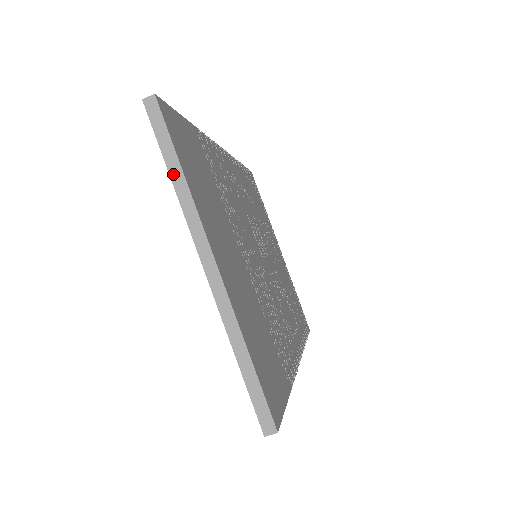
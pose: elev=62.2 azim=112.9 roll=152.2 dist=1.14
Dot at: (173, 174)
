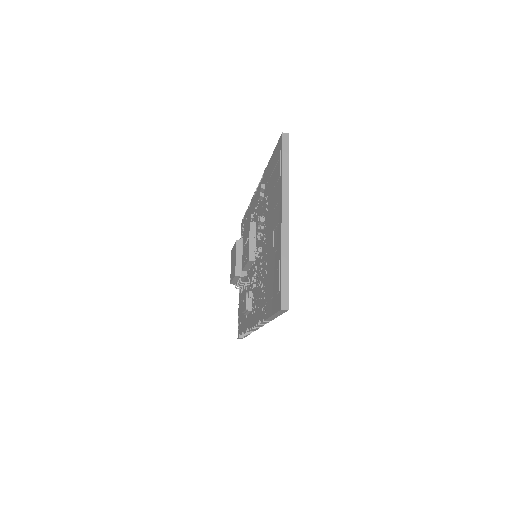
Dot at: (284, 170)
